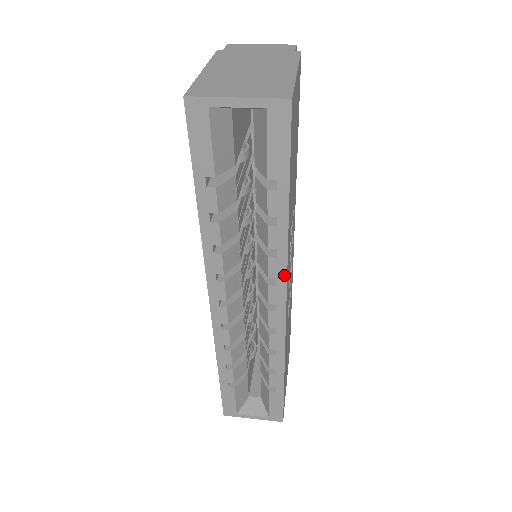
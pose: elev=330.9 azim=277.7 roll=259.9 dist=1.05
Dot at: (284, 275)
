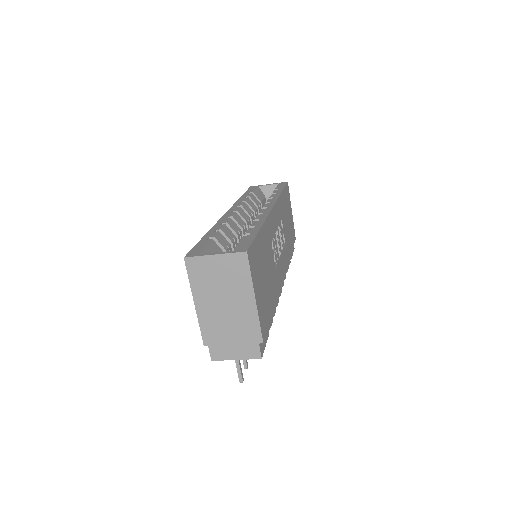
Dot at: (275, 201)
